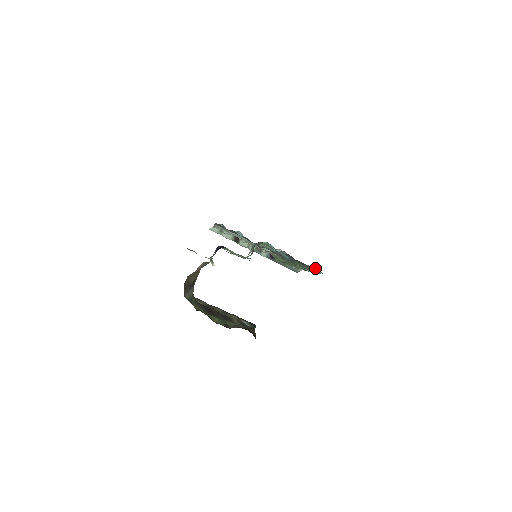
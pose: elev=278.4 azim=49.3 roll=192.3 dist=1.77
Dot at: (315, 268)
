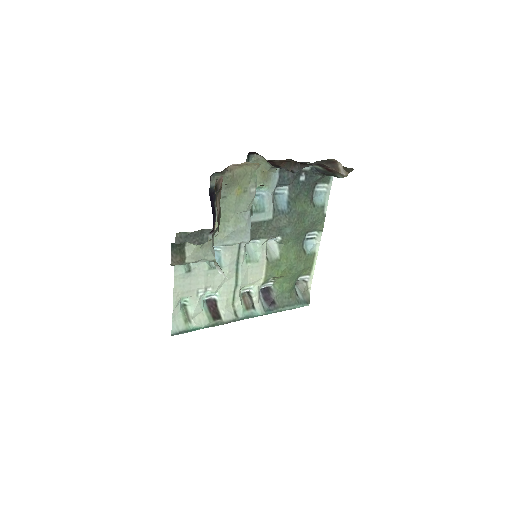
Dot at: (318, 191)
